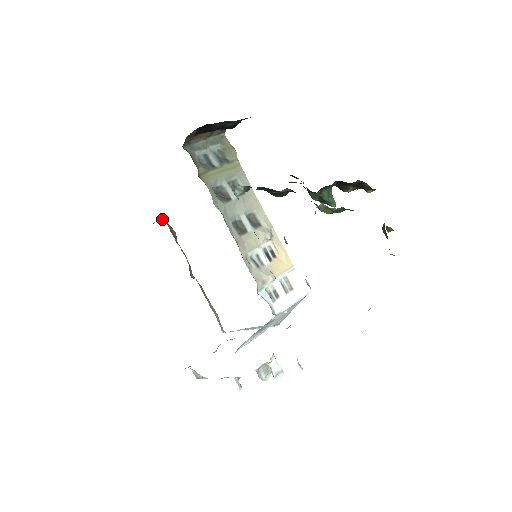
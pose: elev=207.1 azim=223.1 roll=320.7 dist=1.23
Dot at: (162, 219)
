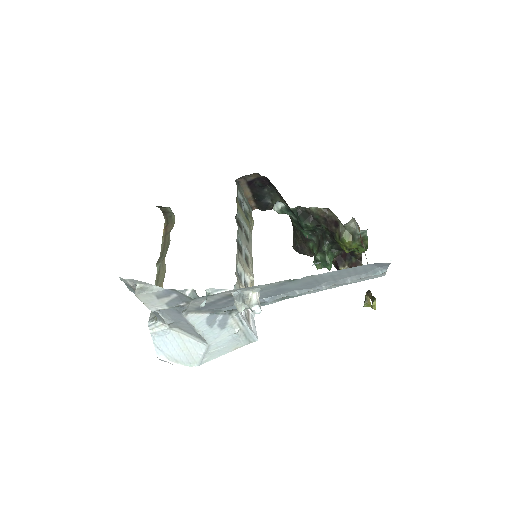
Dot at: (165, 218)
